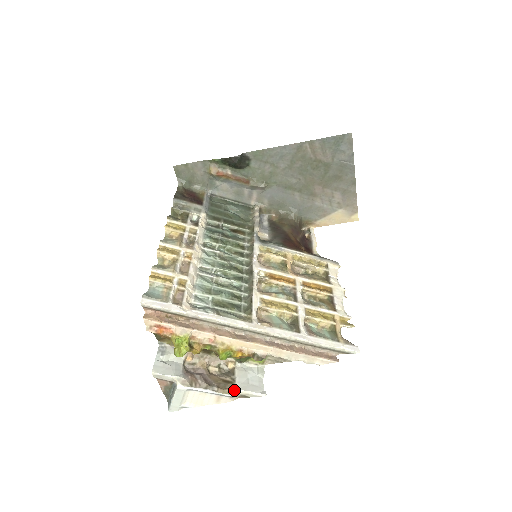
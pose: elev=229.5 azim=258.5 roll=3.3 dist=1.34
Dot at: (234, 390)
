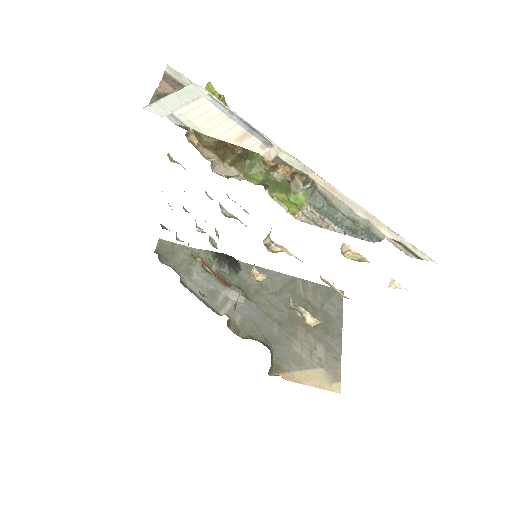
Dot at: (272, 144)
